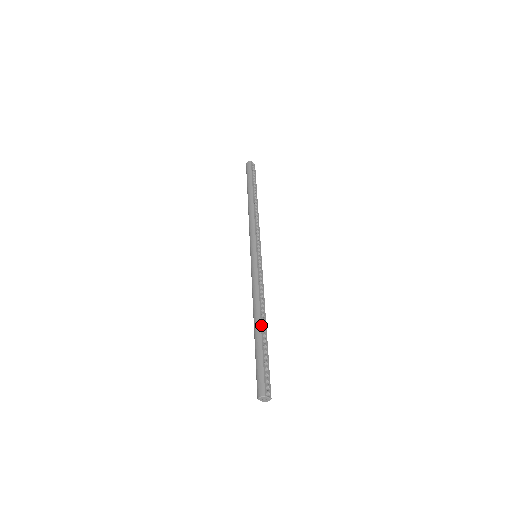
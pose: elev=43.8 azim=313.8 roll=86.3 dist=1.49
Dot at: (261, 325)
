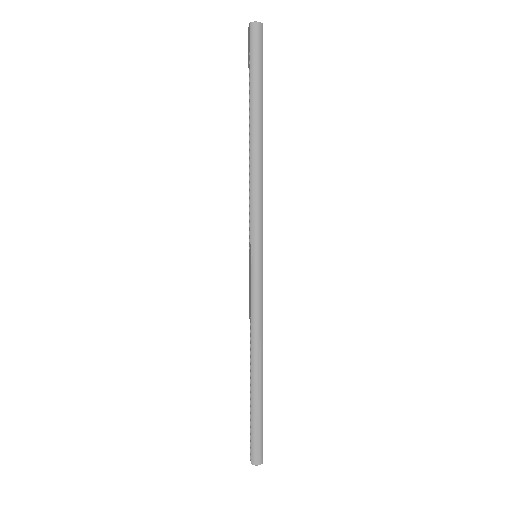
Dot at: occluded
